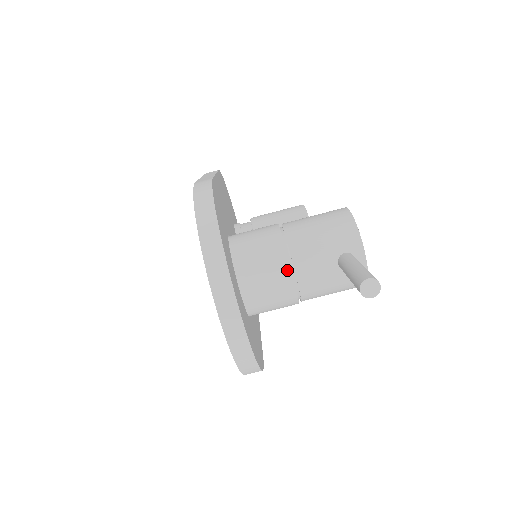
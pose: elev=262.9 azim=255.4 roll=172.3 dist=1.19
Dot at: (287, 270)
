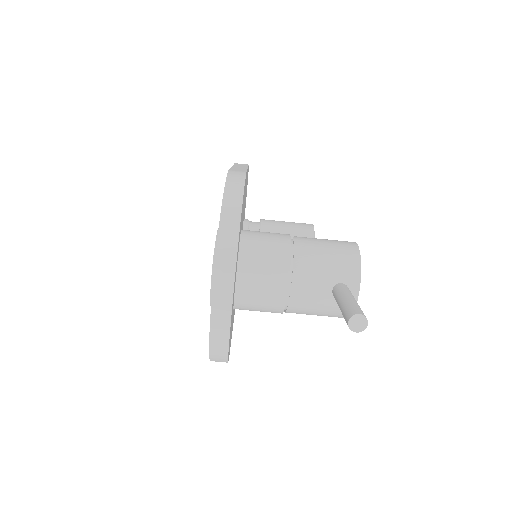
Dot at: (285, 280)
